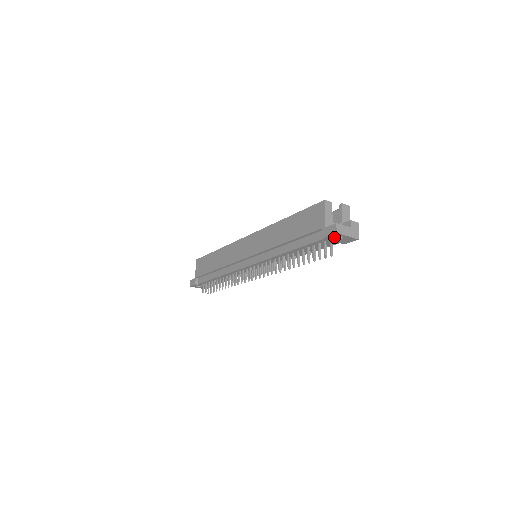
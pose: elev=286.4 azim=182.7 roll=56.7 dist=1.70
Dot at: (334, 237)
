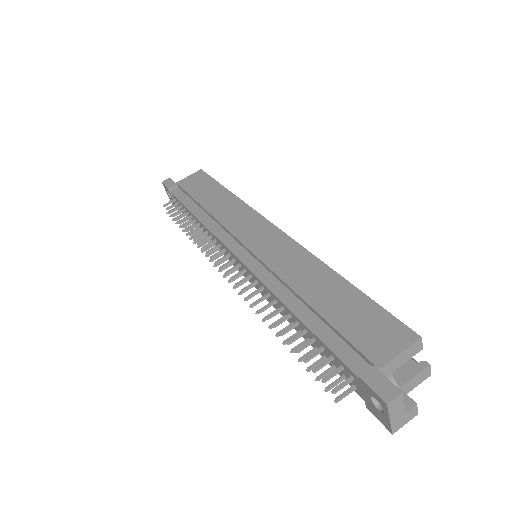
Dot at: (372, 394)
